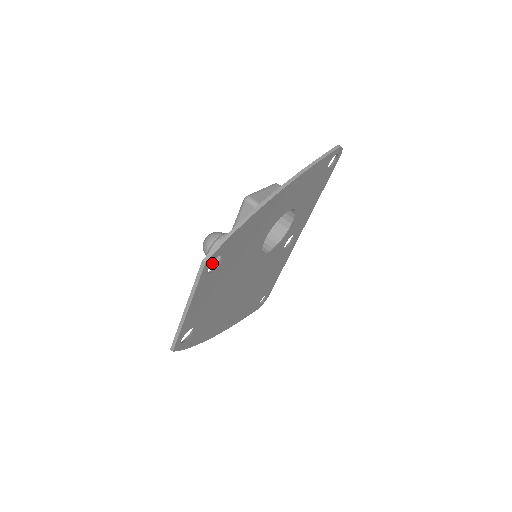
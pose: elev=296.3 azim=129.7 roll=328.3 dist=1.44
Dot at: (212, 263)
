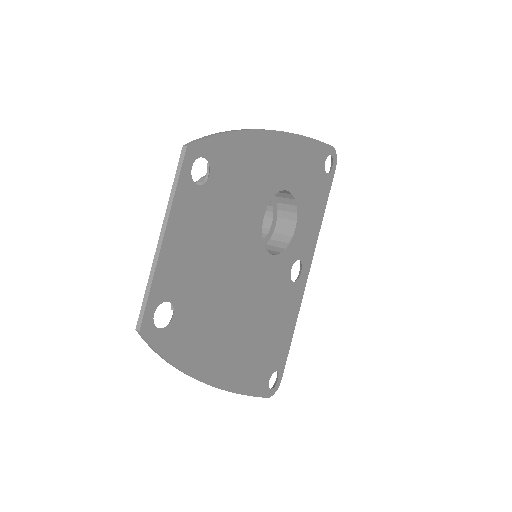
Dot at: occluded
